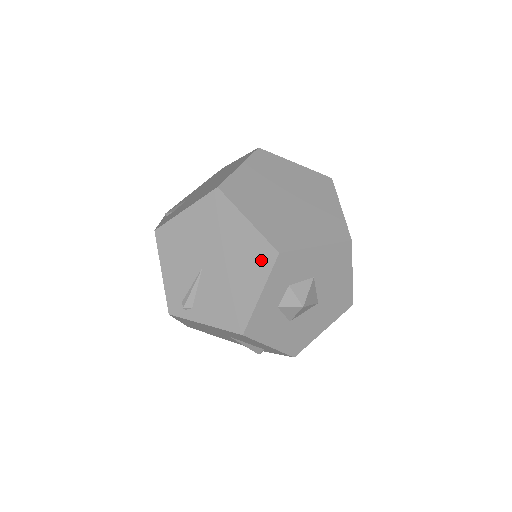
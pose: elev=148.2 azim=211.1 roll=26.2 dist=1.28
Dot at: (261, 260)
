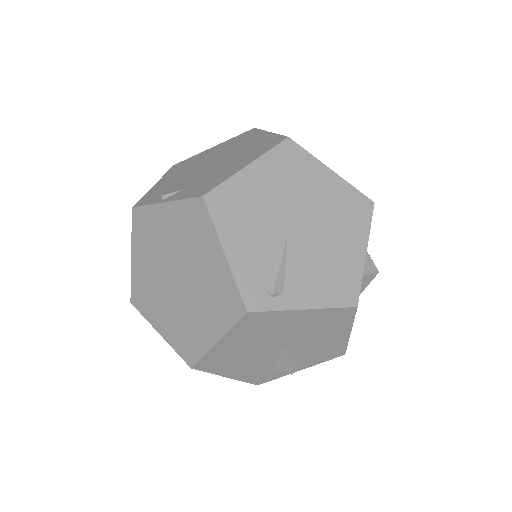
Dot at: (358, 213)
